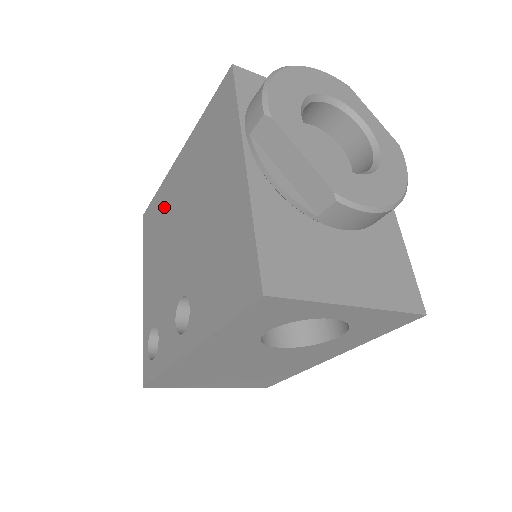
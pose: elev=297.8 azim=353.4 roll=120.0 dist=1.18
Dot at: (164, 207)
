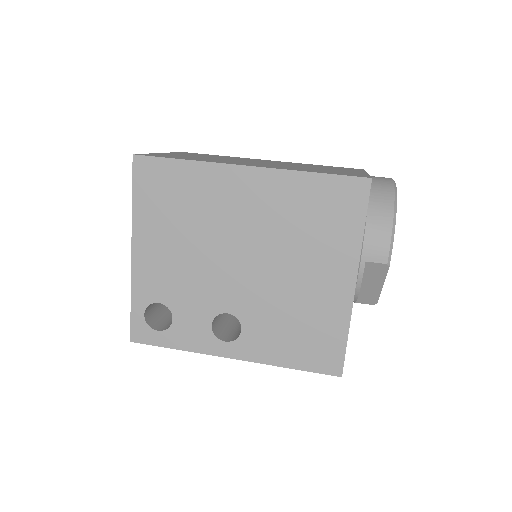
Dot at: (200, 198)
